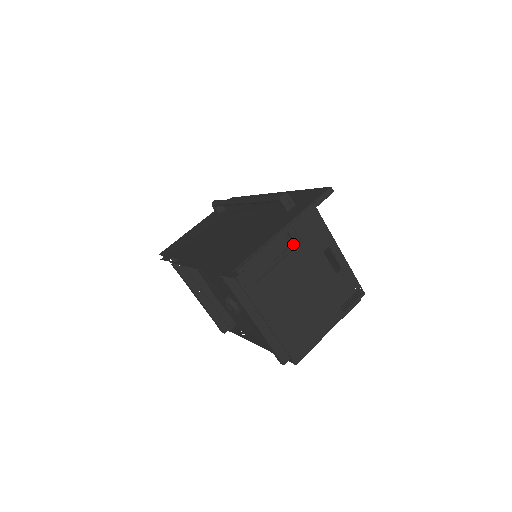
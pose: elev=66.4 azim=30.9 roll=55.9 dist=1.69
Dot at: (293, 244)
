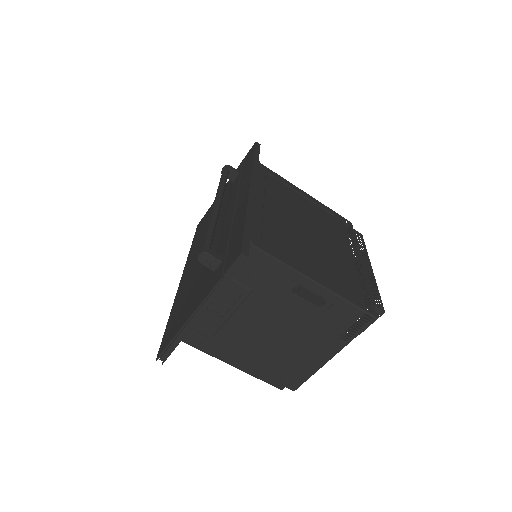
Dot at: (241, 296)
